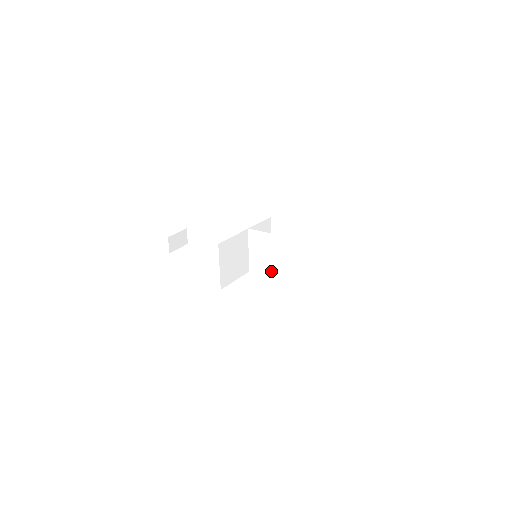
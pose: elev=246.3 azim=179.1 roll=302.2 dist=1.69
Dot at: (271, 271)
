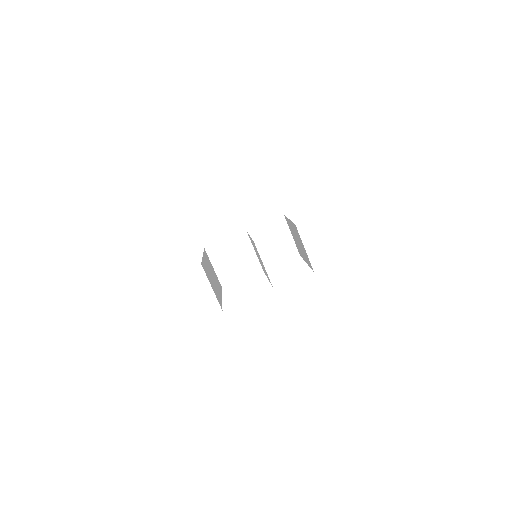
Dot at: (264, 271)
